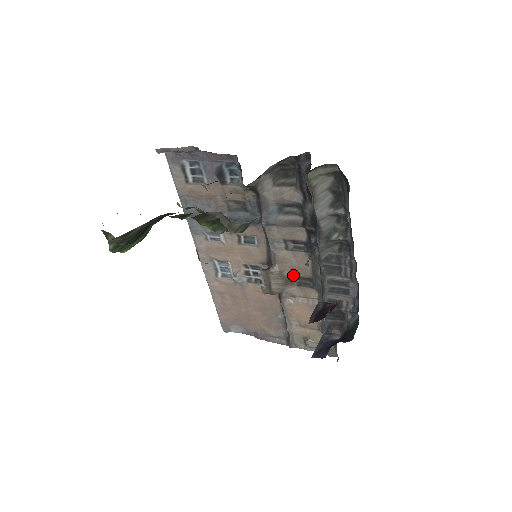
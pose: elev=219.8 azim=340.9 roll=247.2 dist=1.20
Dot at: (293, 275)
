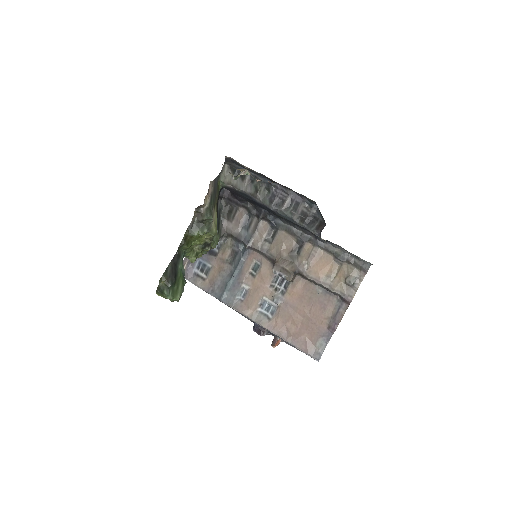
Dot at: (289, 252)
